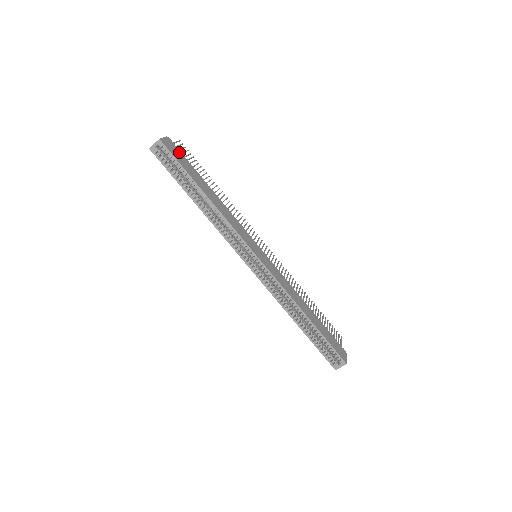
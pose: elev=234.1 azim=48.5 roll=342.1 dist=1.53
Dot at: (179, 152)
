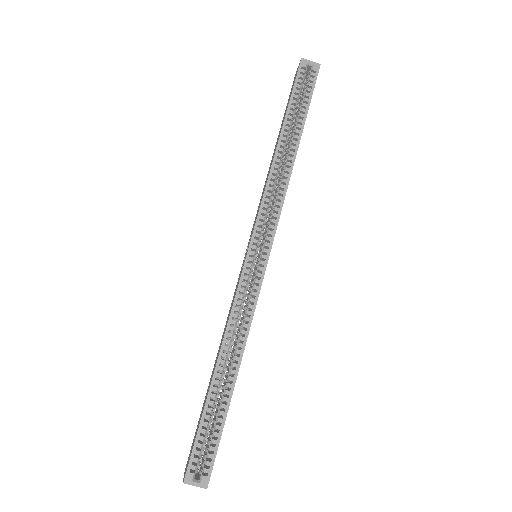
Dot at: occluded
